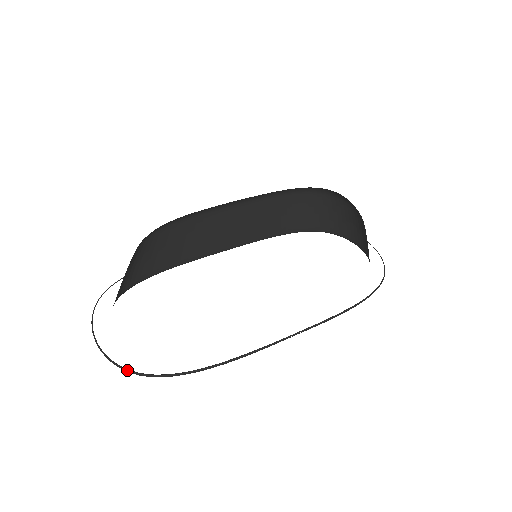
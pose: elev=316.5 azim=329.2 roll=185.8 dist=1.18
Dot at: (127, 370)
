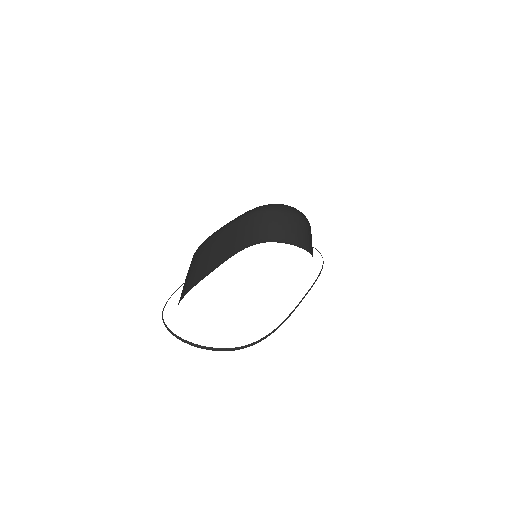
Dot at: (230, 349)
